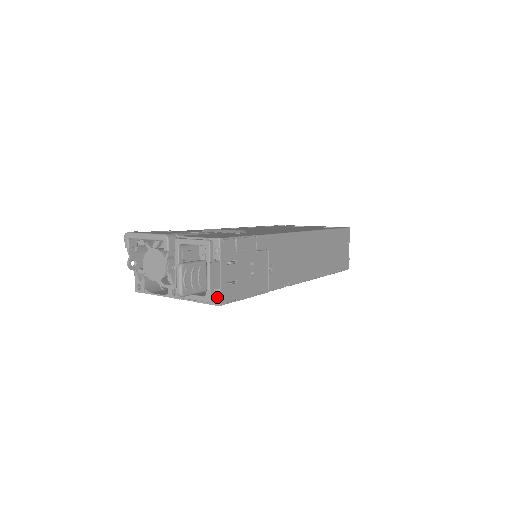
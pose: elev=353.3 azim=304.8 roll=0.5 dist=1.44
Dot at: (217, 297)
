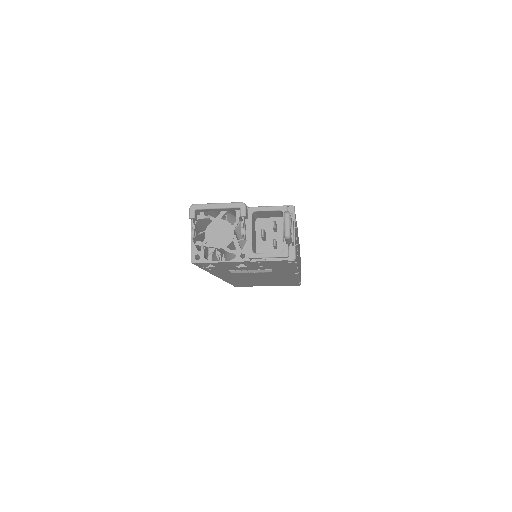
Dot at: (293, 253)
